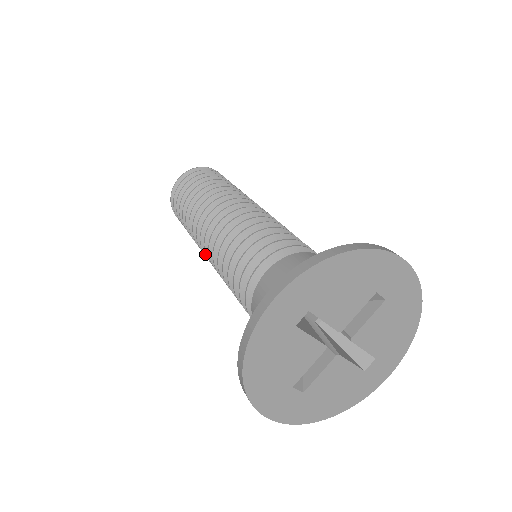
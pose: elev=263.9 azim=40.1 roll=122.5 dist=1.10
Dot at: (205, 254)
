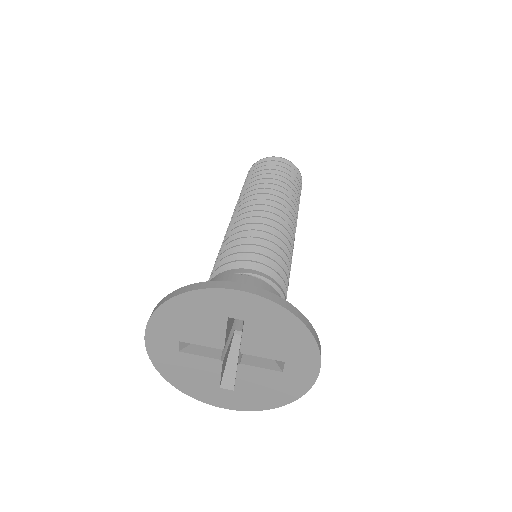
Dot at: occluded
